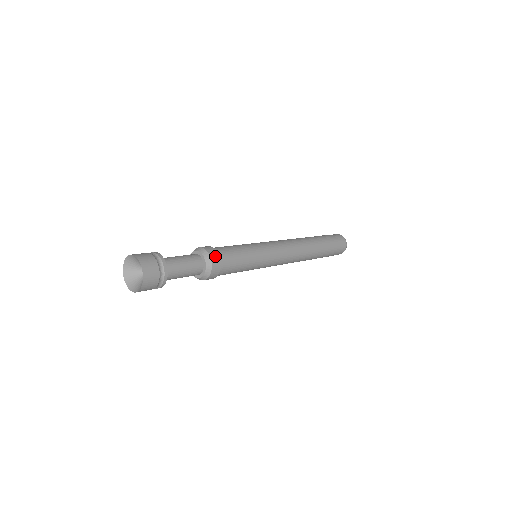
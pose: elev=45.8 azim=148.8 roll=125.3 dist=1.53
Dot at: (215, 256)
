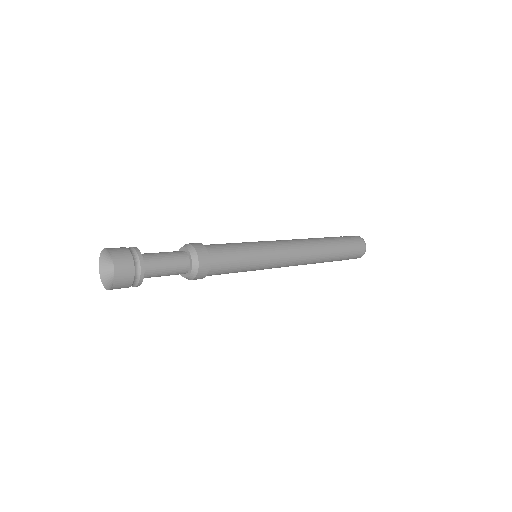
Dot at: (205, 265)
